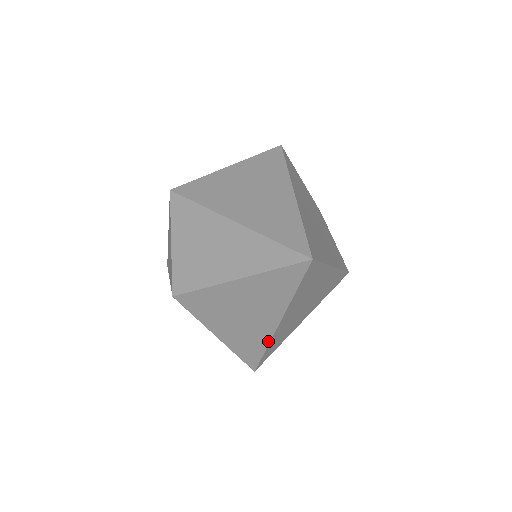
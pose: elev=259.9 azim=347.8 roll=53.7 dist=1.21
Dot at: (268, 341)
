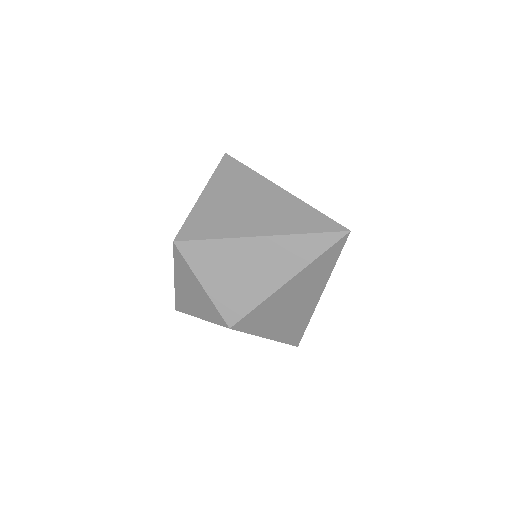
Dot at: (311, 315)
